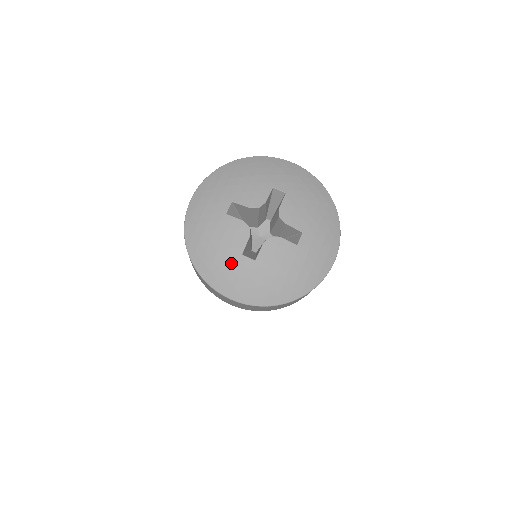
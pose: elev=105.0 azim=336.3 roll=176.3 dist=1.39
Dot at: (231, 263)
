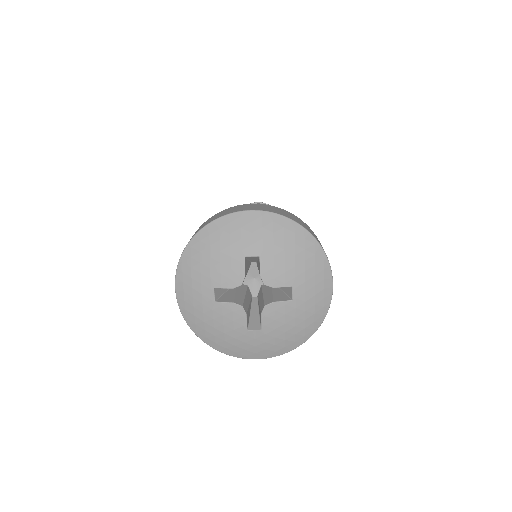
Dot at: (242, 339)
